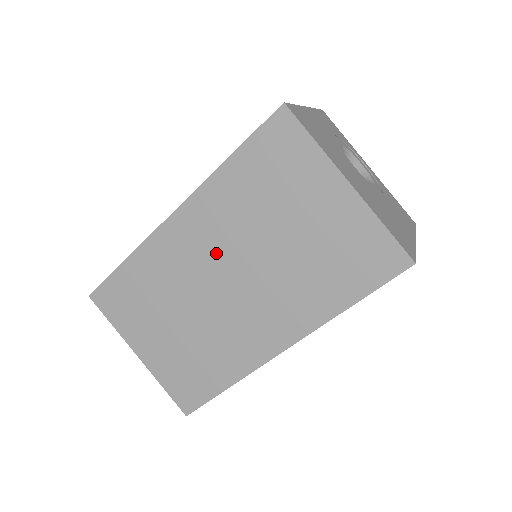
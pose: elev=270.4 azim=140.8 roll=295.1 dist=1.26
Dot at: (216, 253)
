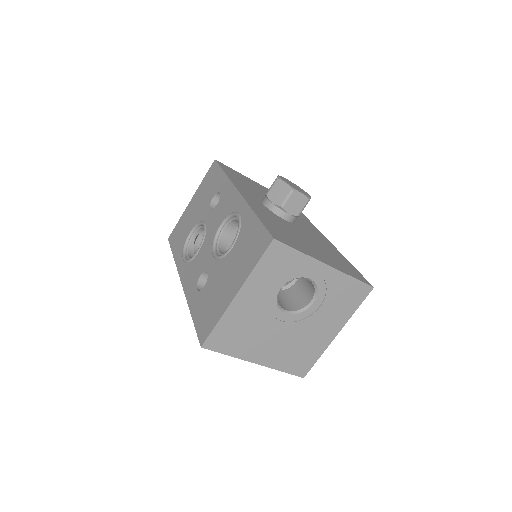
Dot at: occluded
